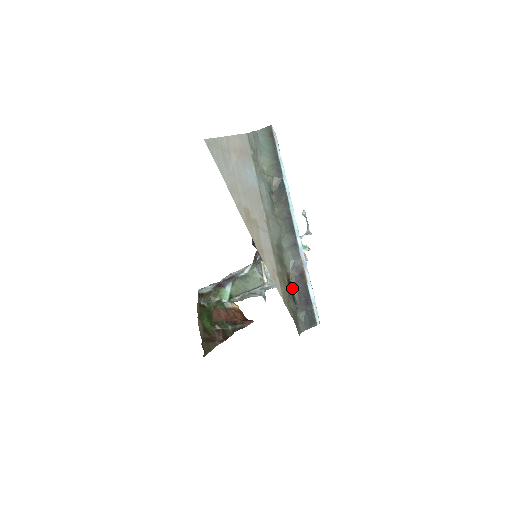
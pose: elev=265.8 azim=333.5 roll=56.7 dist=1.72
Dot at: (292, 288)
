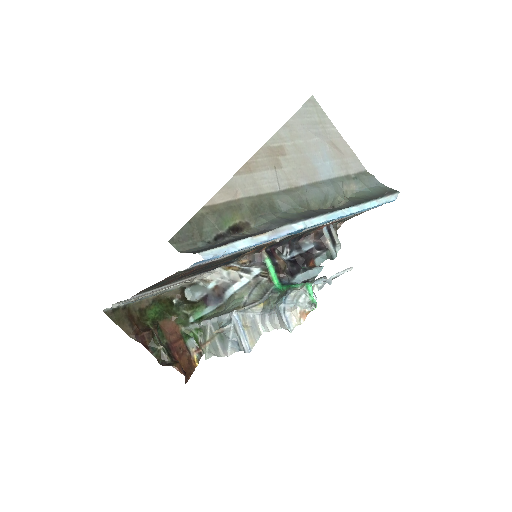
Dot at: (233, 234)
